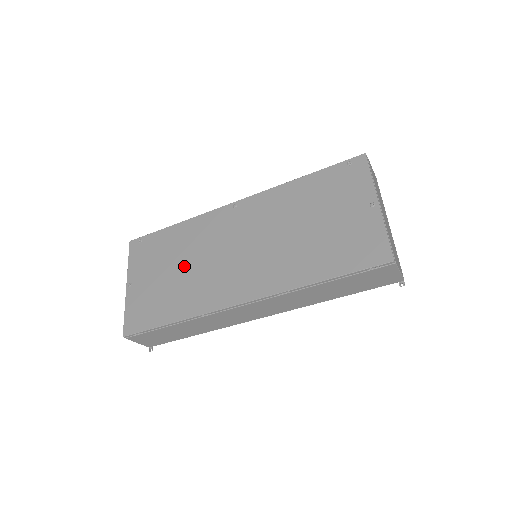
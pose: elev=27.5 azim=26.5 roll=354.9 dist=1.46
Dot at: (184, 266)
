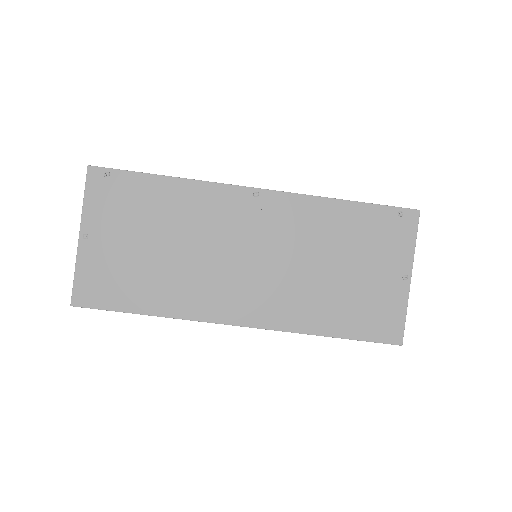
Dot at: (172, 246)
